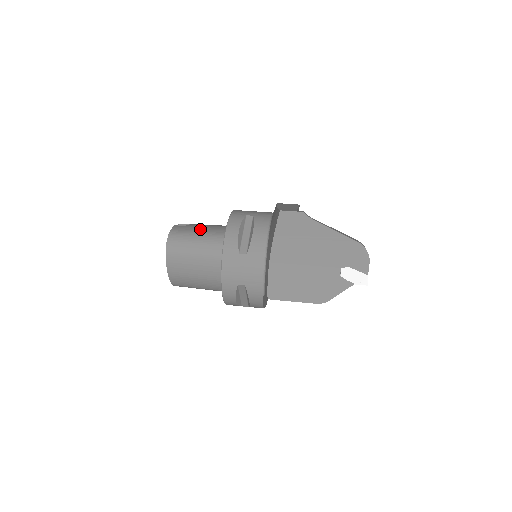
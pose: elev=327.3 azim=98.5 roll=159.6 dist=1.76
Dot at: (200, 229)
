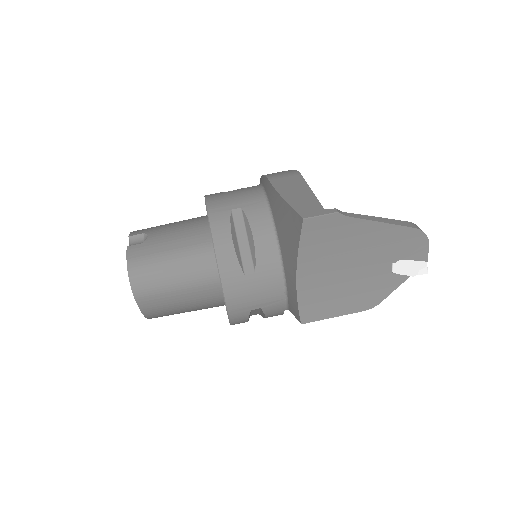
Dot at: (169, 245)
